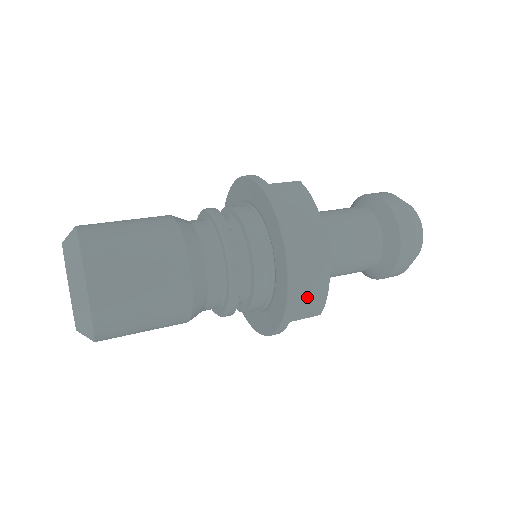
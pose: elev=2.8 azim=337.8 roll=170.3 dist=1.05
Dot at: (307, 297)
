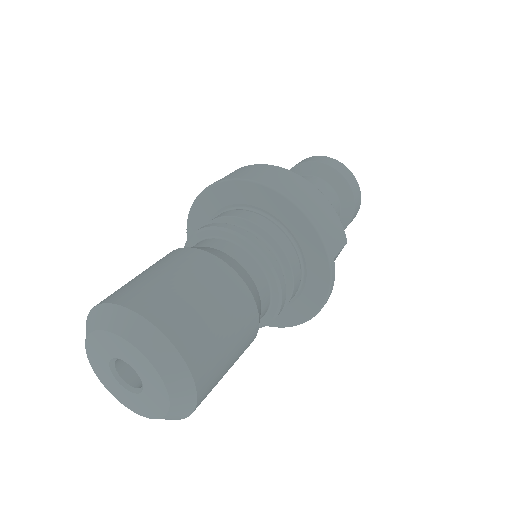
Dot at: (328, 224)
